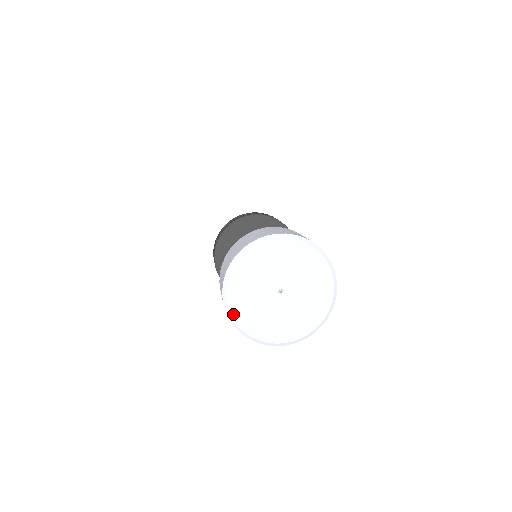
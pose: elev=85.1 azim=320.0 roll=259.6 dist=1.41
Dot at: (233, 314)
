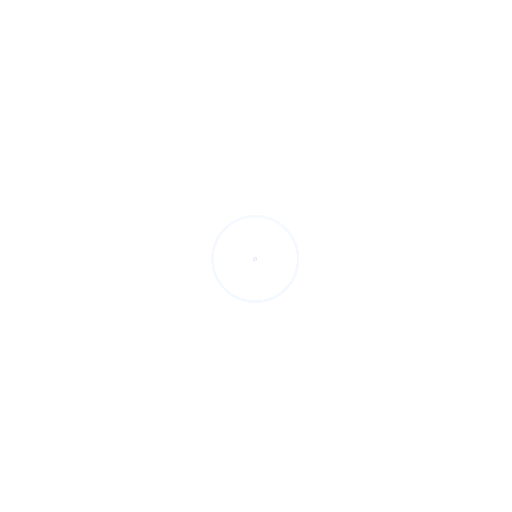
Dot at: (246, 298)
